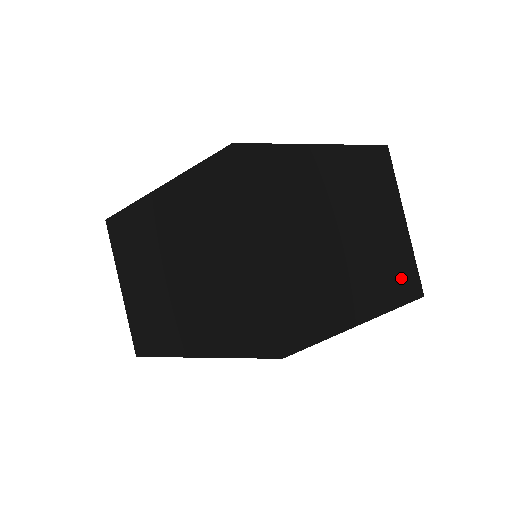
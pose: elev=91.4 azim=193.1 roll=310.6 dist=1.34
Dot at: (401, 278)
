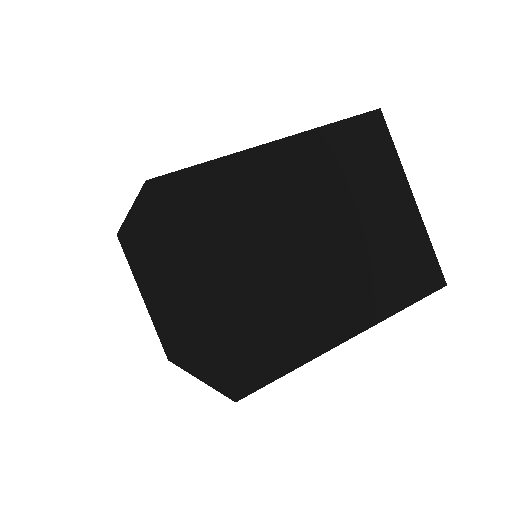
Dot at: (408, 272)
